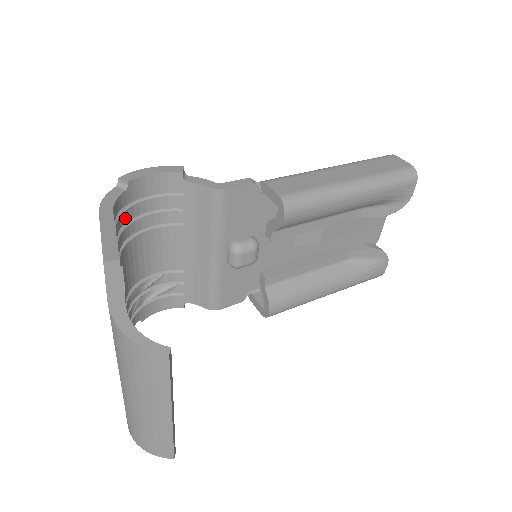
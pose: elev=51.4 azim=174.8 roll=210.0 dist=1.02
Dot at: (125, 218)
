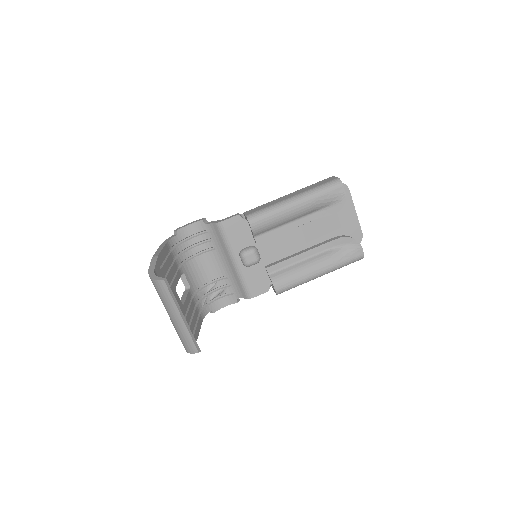
Dot at: (180, 249)
